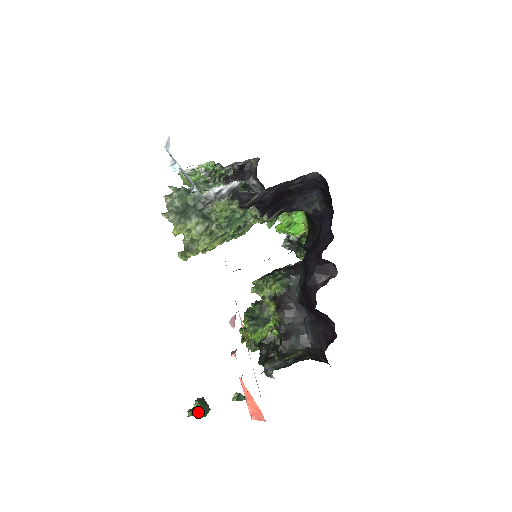
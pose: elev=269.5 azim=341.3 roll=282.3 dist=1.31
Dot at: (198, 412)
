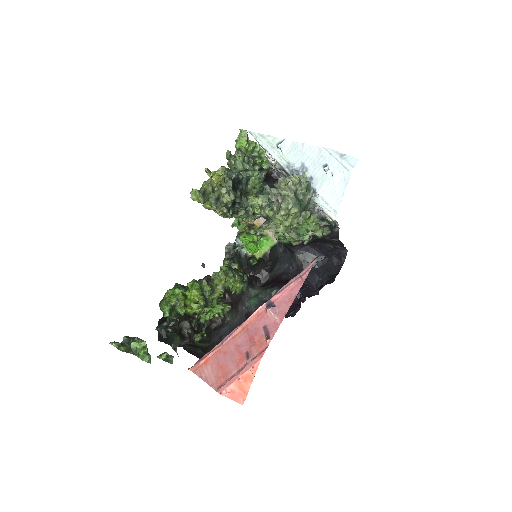
Dot at: (133, 352)
